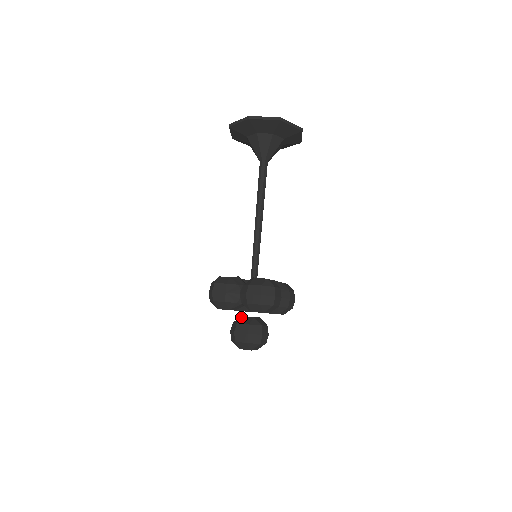
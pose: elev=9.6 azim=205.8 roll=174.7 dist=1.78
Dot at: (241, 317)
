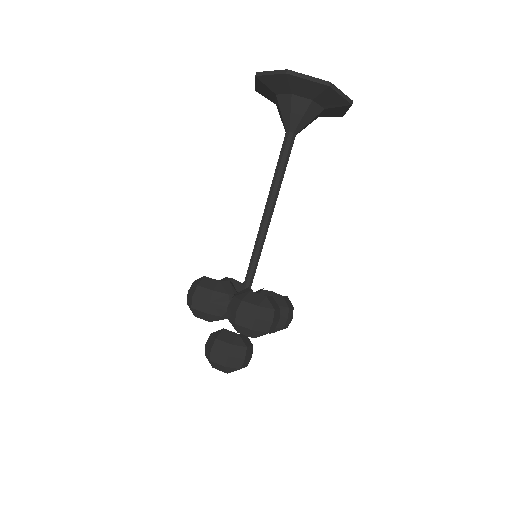
Dot at: (223, 330)
